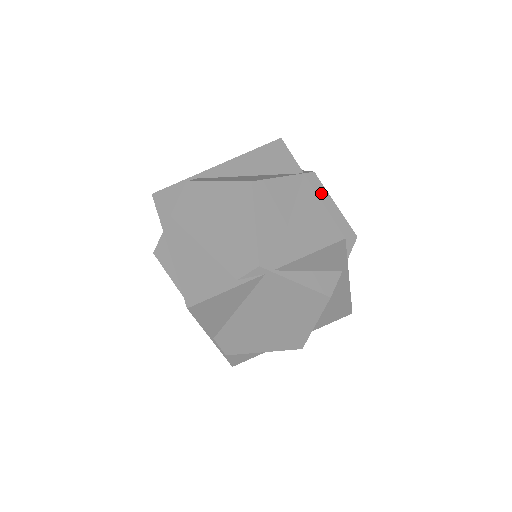
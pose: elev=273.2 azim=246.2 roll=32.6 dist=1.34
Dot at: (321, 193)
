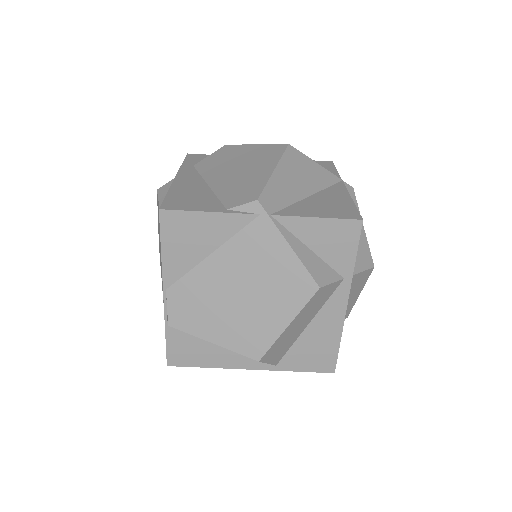
Dot at: occluded
